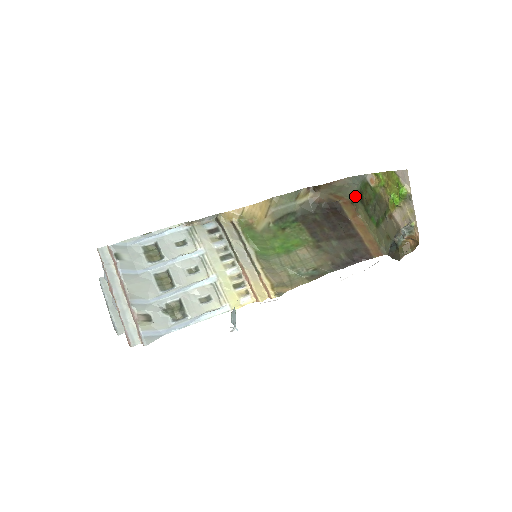
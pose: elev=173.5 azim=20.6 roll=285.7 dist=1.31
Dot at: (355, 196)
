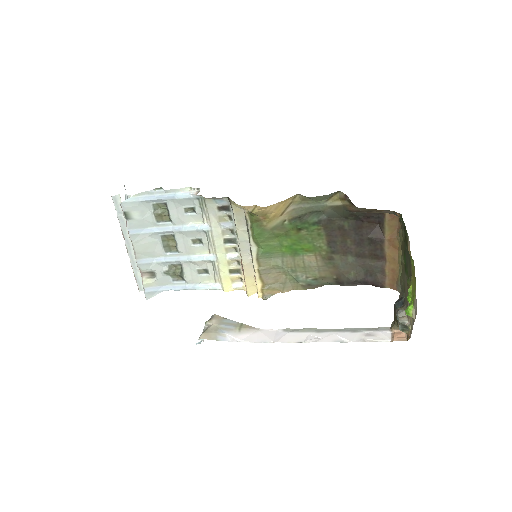
Dot at: occluded
